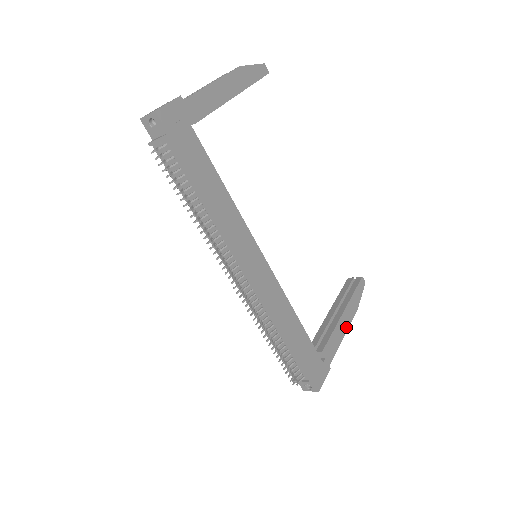
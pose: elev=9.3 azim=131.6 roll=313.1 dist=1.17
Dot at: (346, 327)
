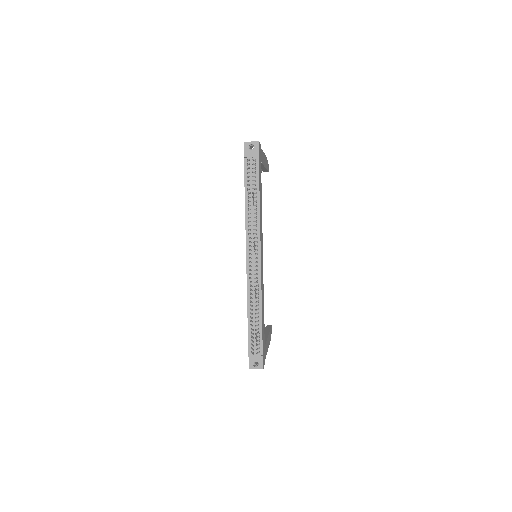
Dot at: (268, 345)
